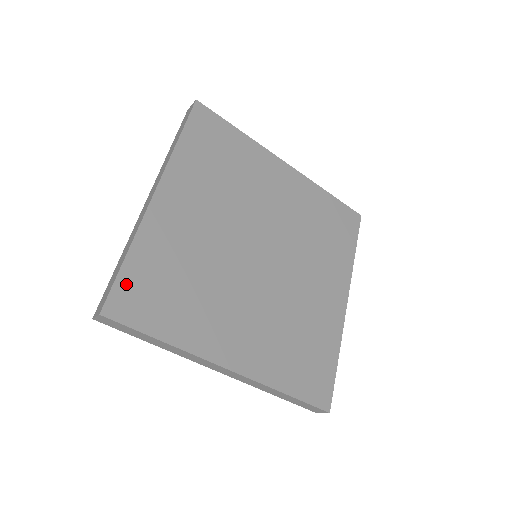
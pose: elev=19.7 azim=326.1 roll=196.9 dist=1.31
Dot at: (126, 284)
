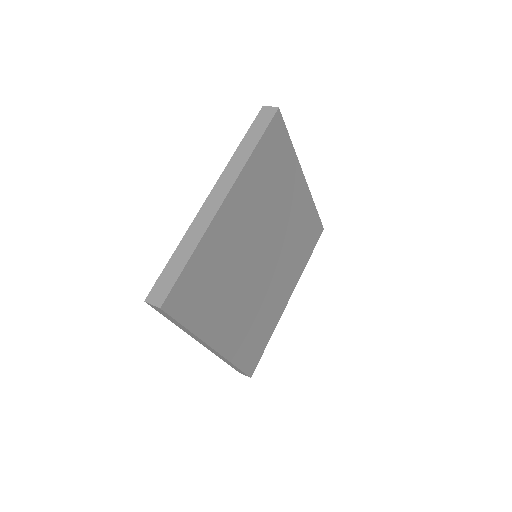
Dot at: (246, 365)
